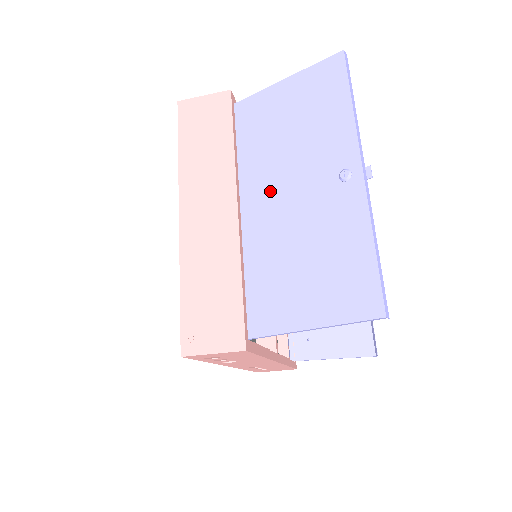
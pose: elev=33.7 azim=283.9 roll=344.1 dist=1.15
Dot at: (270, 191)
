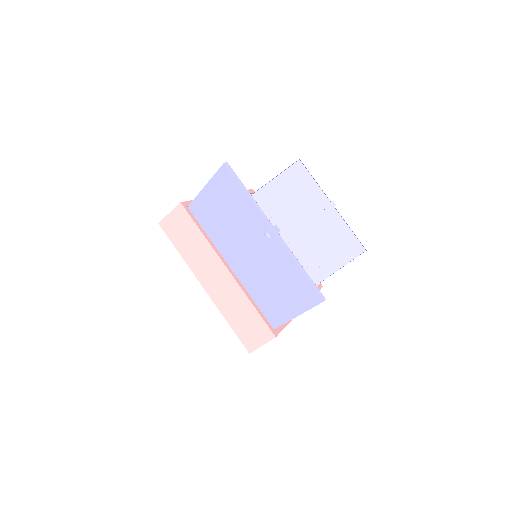
Dot at: (237, 254)
